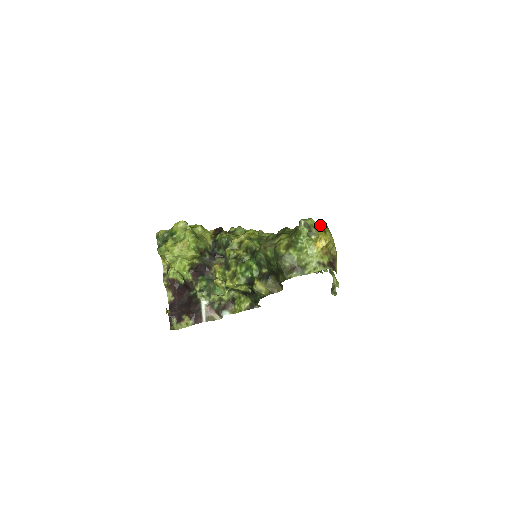
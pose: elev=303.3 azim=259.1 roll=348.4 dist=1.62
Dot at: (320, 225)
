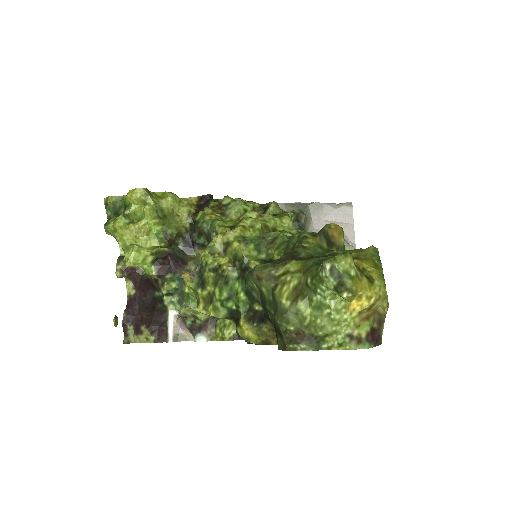
Dot at: (365, 251)
